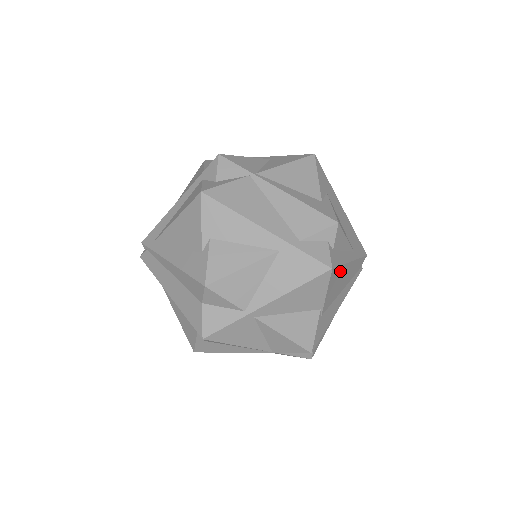
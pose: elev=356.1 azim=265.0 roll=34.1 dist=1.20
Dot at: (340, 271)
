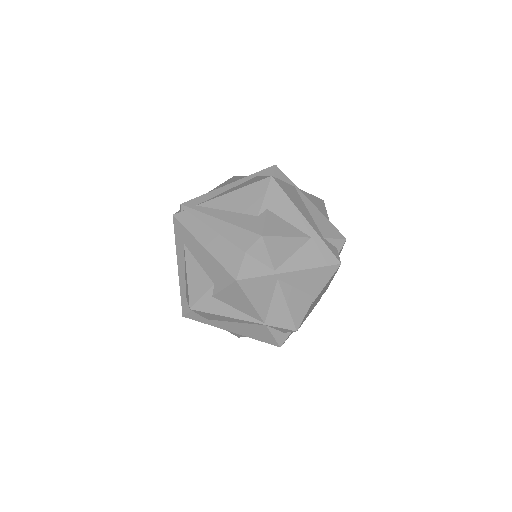
Dot at: (333, 276)
